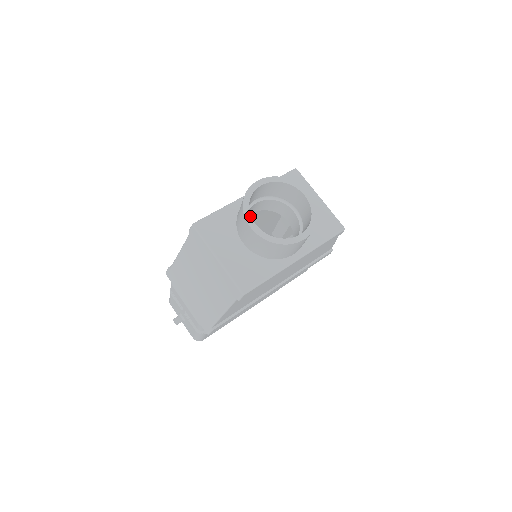
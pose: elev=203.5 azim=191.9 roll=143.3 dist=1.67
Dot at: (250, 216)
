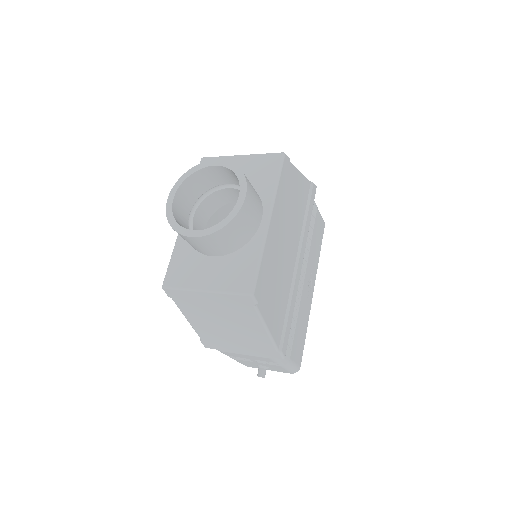
Dot at: (186, 230)
